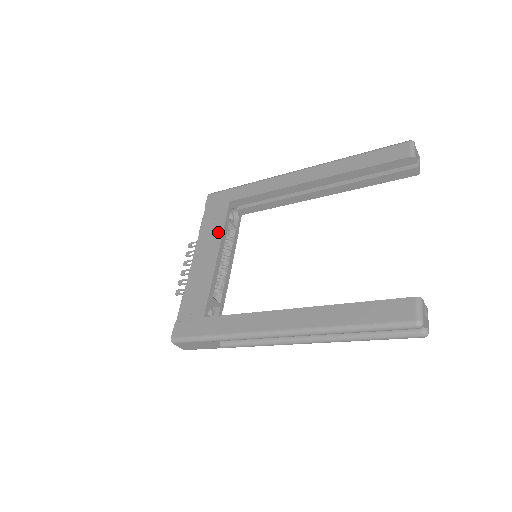
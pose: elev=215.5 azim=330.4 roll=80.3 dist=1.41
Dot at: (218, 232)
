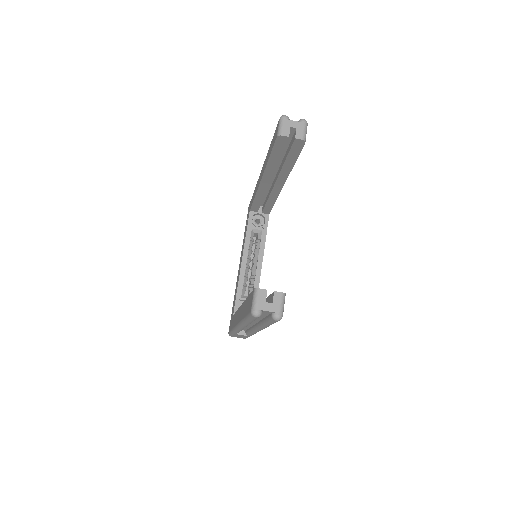
Dot at: (244, 241)
